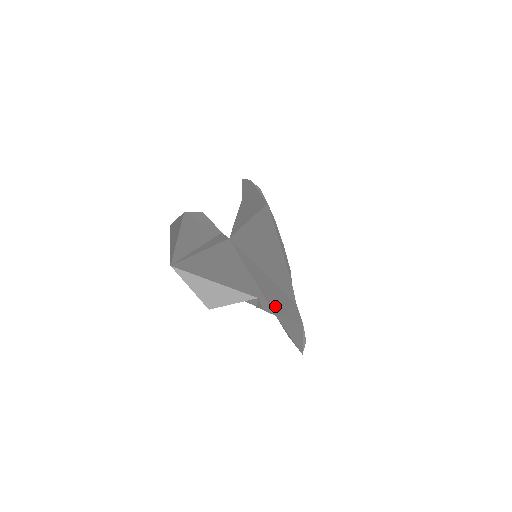
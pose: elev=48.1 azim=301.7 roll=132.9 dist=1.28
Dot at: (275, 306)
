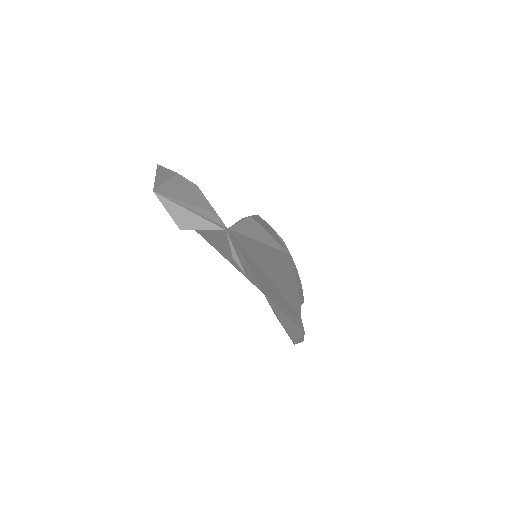
Dot at: (266, 291)
